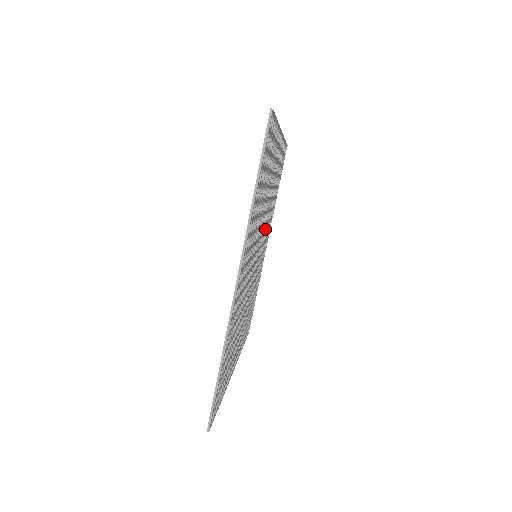
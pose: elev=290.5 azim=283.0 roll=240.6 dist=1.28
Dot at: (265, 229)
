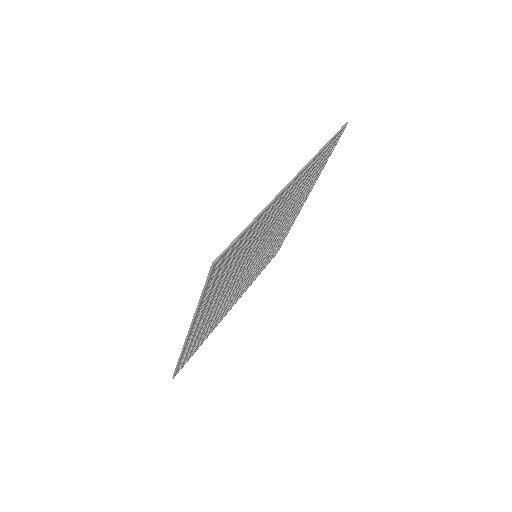
Dot at: (257, 264)
